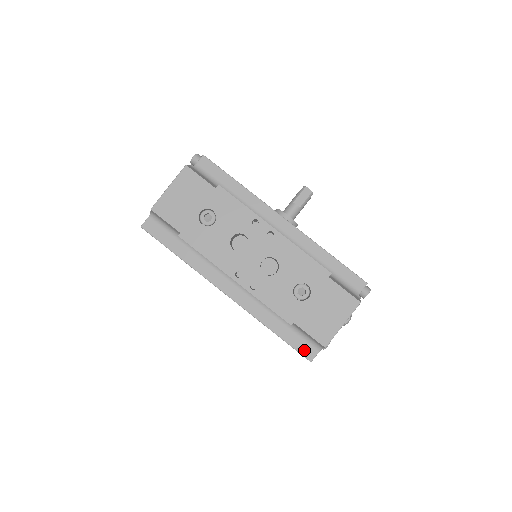
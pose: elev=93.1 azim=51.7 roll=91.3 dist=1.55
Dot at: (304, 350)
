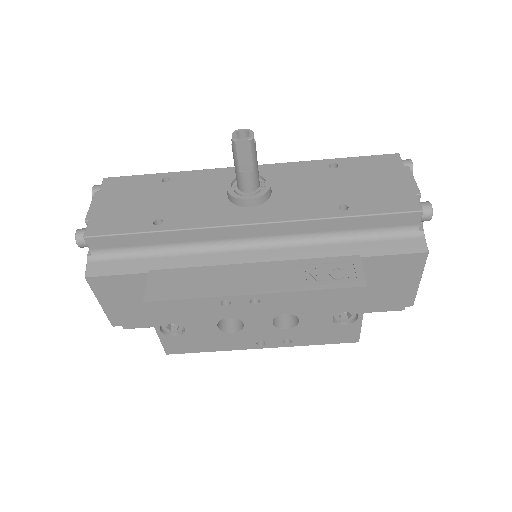
Dot at: (388, 308)
